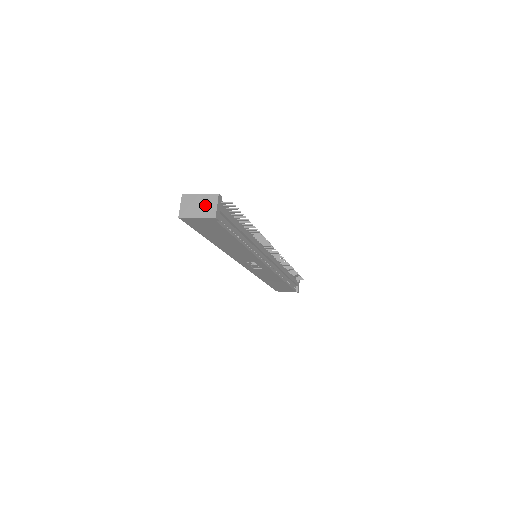
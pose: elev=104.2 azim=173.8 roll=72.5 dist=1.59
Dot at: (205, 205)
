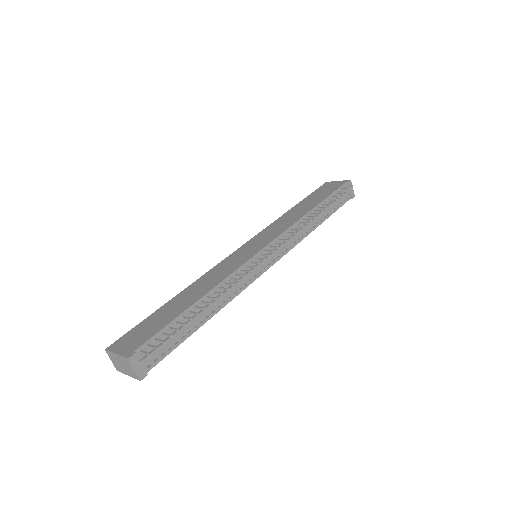
Dot at: (126, 366)
